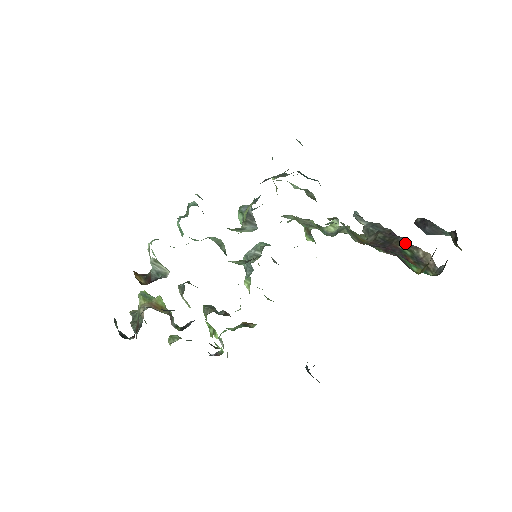
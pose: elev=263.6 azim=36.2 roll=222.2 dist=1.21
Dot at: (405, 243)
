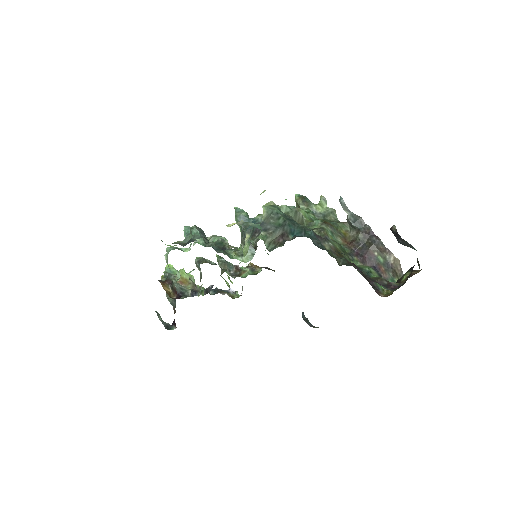
Dot at: (380, 247)
